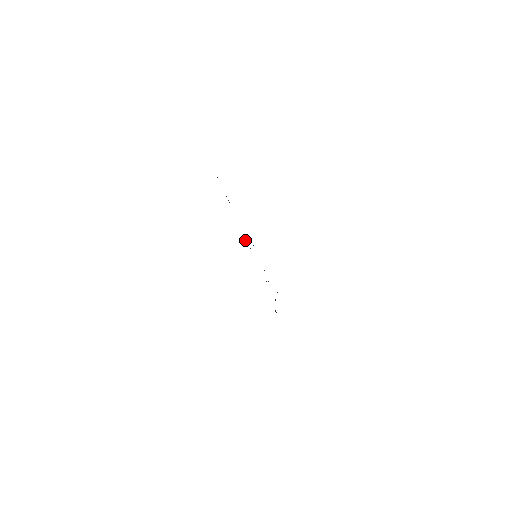
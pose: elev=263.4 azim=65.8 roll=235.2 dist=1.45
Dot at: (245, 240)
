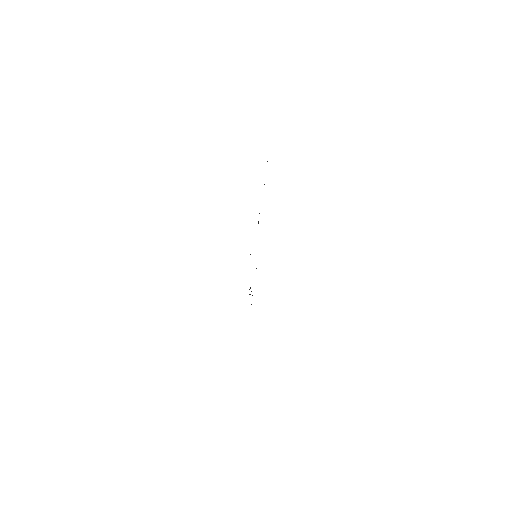
Dot at: occluded
